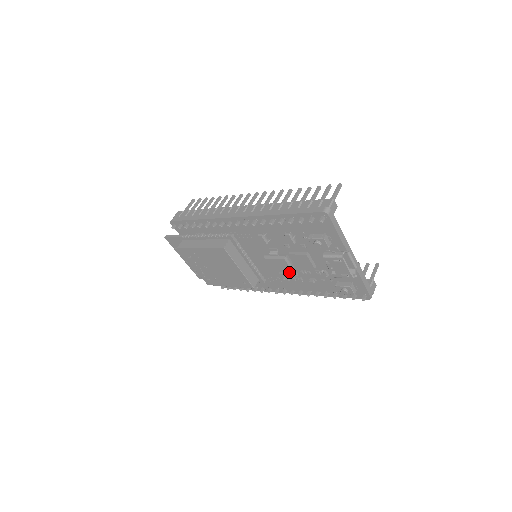
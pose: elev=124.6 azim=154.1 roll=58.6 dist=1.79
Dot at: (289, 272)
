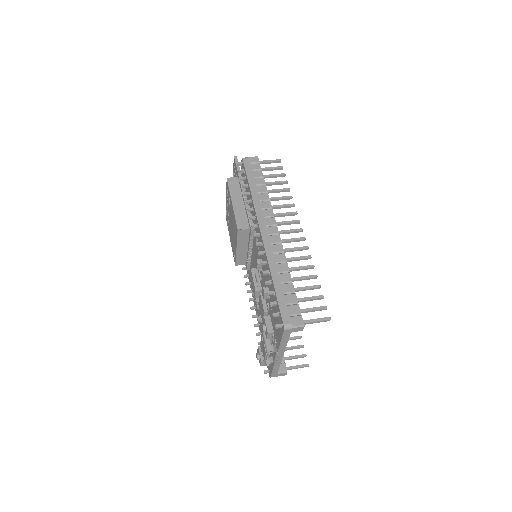
Dot at: occluded
